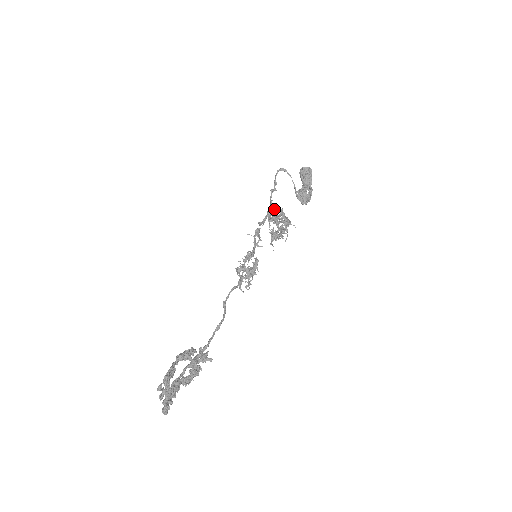
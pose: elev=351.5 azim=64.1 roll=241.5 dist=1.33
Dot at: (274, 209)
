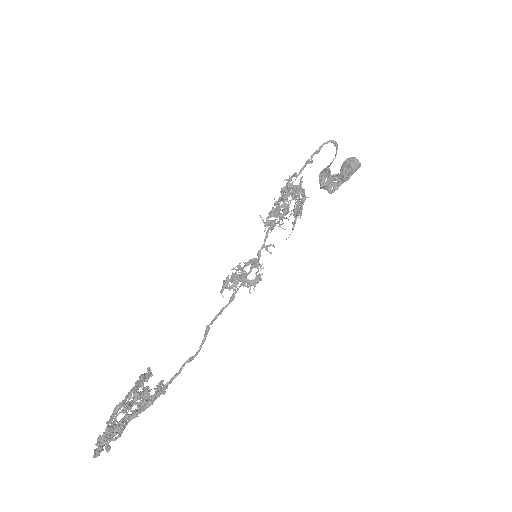
Dot at: (298, 190)
